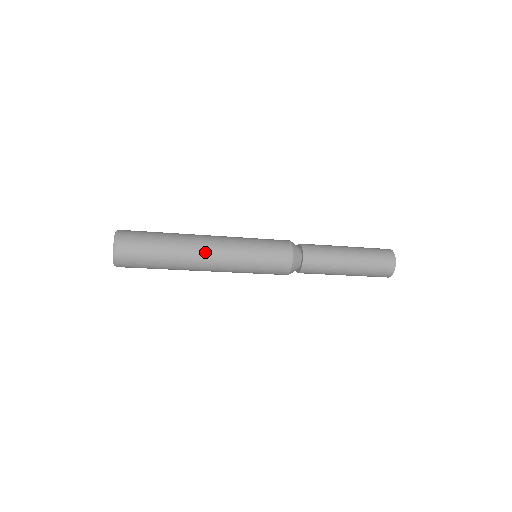
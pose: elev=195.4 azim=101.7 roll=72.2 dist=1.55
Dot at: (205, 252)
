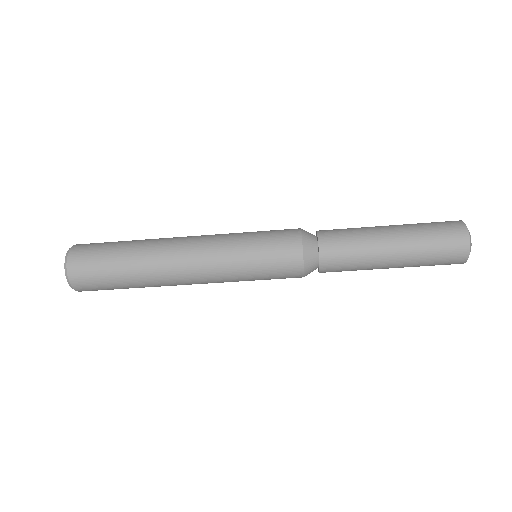
Dot at: (179, 254)
